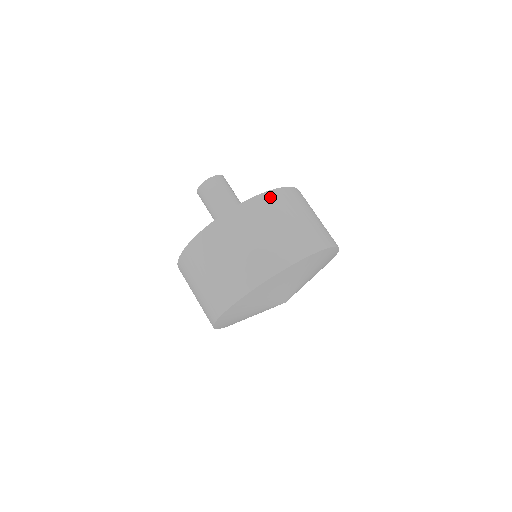
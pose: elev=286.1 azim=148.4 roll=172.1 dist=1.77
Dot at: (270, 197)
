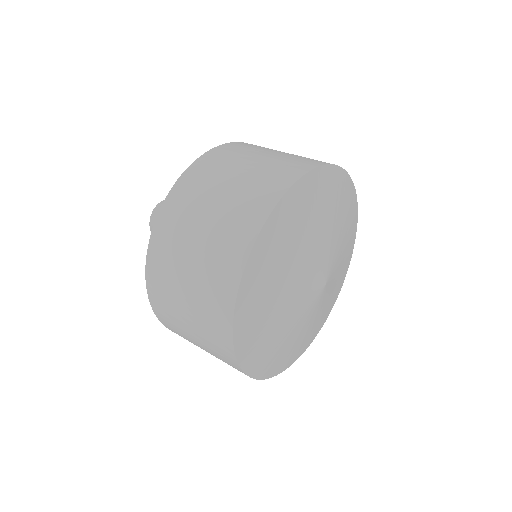
Dot at: occluded
